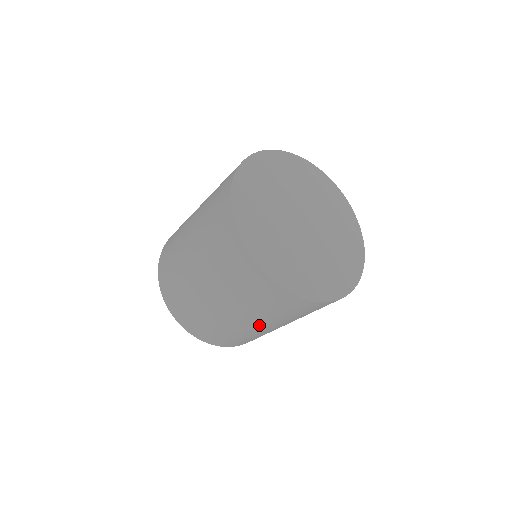
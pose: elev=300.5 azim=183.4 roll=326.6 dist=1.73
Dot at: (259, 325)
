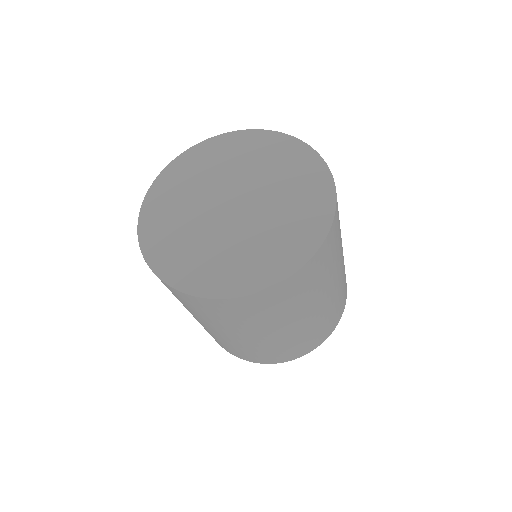
Dot at: occluded
